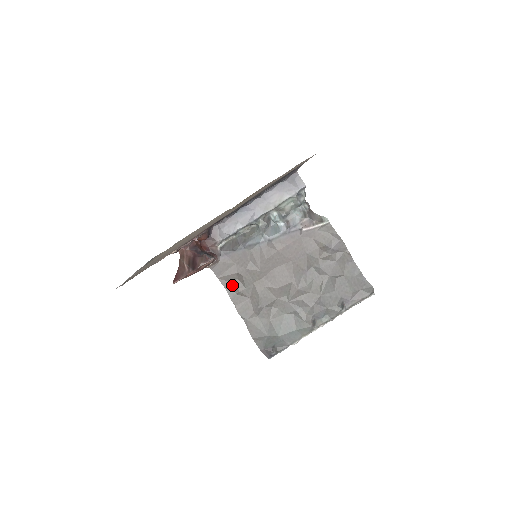
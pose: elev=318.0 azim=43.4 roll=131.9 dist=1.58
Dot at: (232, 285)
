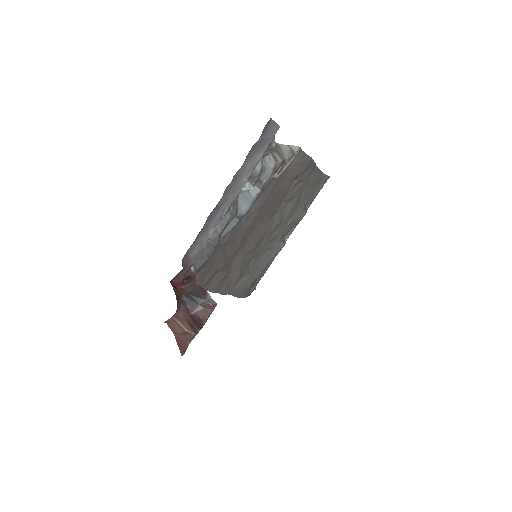
Dot at: (212, 282)
